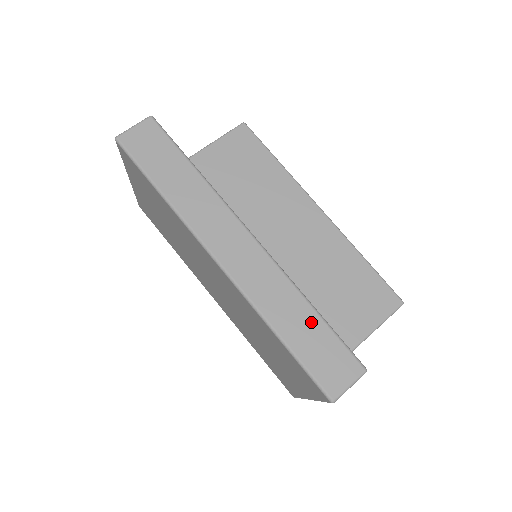
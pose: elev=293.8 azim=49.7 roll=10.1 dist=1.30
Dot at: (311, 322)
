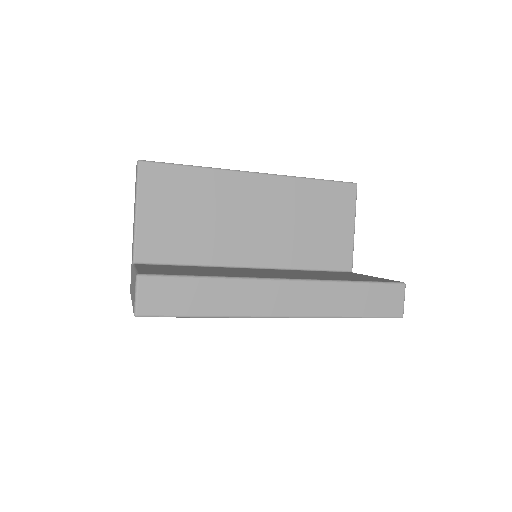
Dot at: (359, 292)
